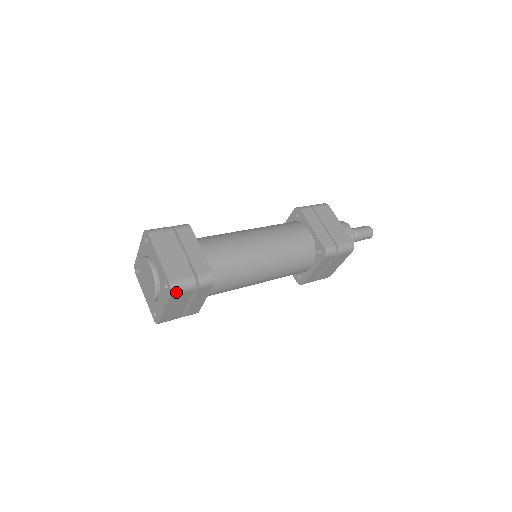
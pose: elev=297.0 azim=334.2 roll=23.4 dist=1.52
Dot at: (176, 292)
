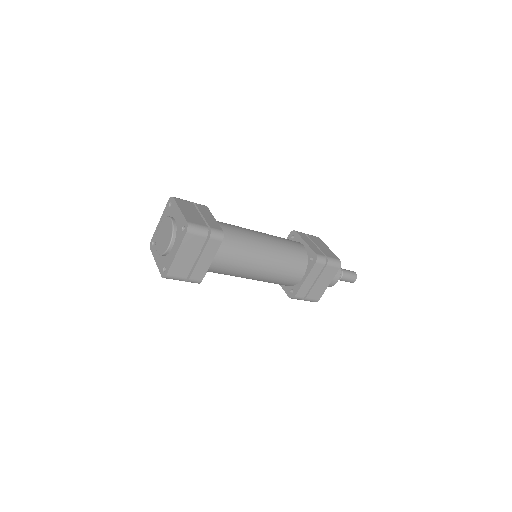
Dot at: (191, 232)
